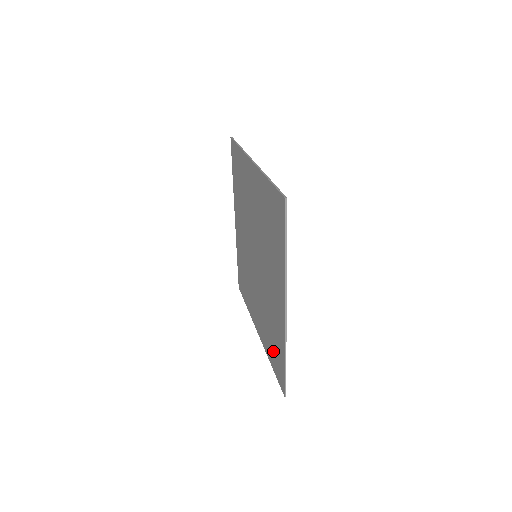
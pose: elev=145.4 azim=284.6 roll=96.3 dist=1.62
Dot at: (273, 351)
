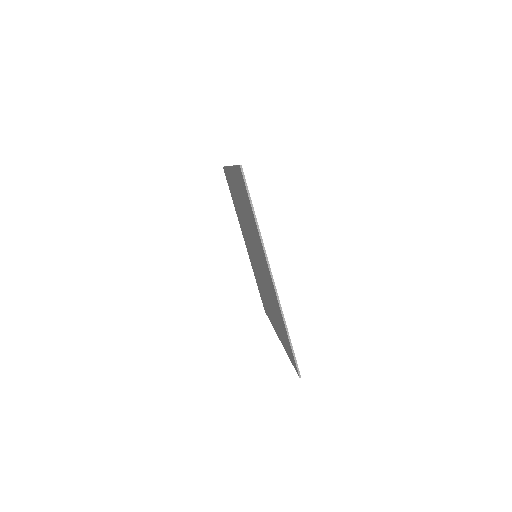
Dot at: (284, 339)
